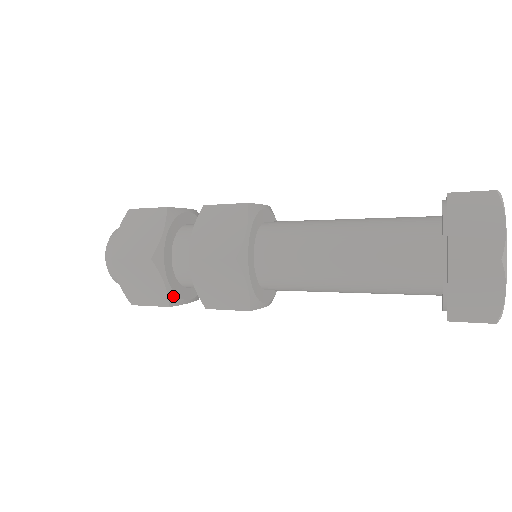
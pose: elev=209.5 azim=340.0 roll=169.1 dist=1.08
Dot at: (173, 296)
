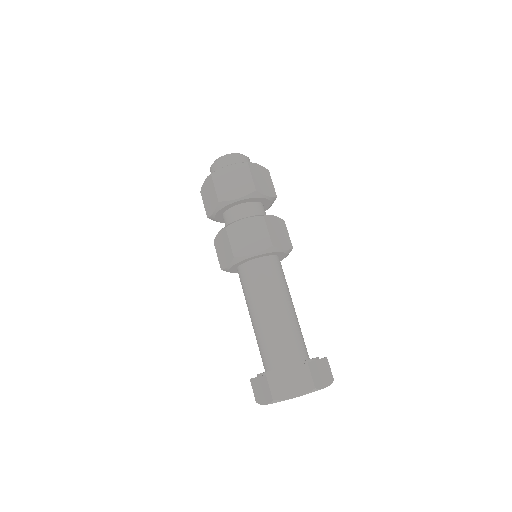
Dot at: occluded
